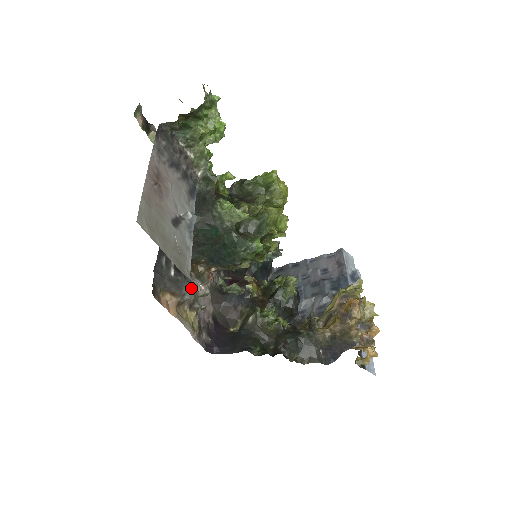
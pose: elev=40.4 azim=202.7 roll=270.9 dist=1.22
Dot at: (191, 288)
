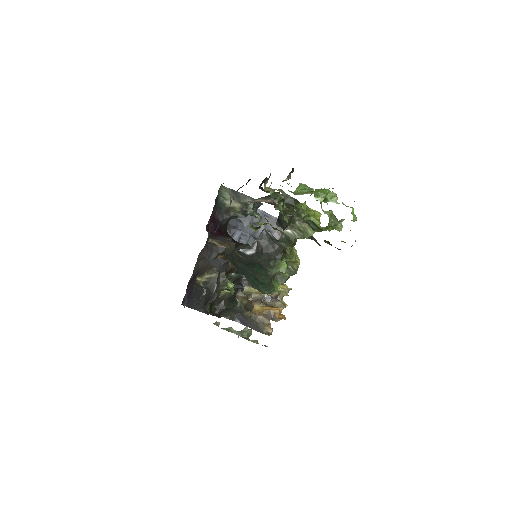
Dot at: (216, 296)
